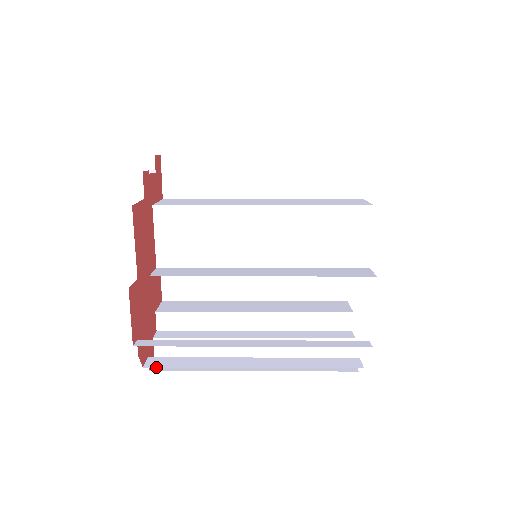
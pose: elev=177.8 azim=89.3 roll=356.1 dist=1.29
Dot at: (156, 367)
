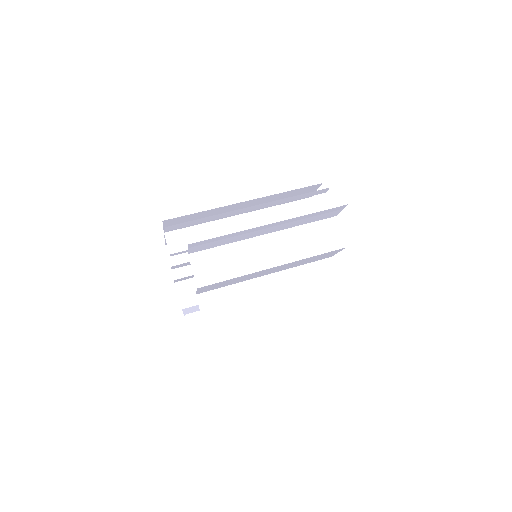
Dot at: (190, 307)
